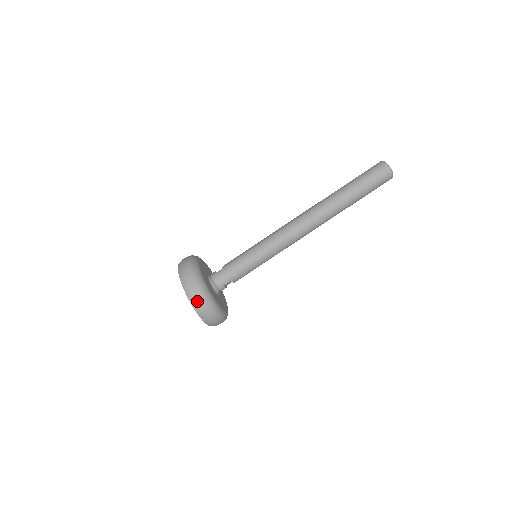
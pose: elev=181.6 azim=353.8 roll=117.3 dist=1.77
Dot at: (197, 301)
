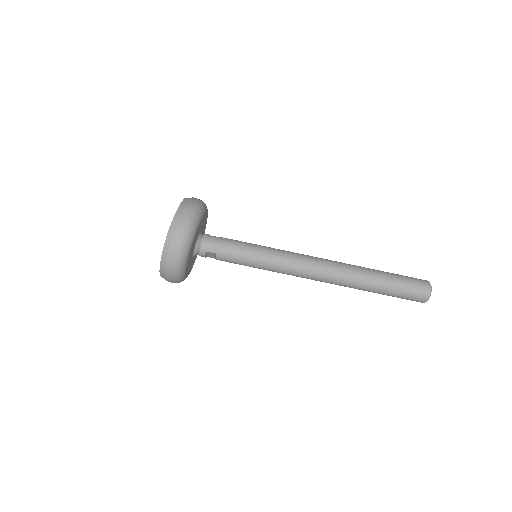
Dot at: (176, 233)
